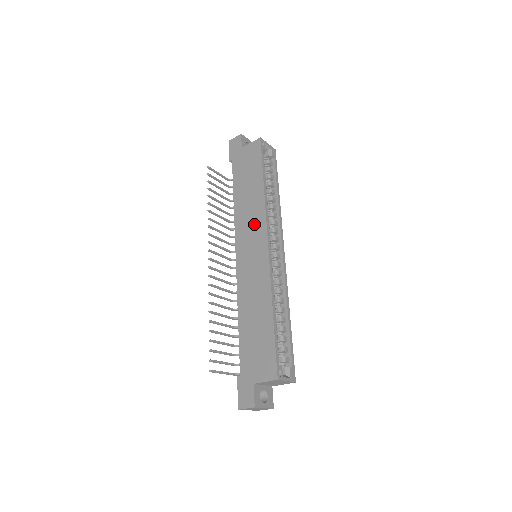
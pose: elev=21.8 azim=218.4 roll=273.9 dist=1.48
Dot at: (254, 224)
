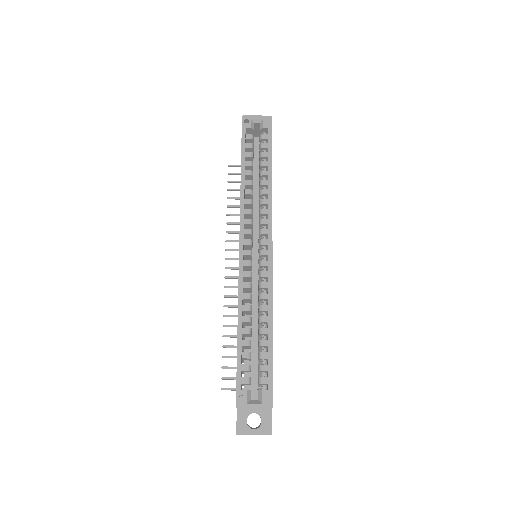
Dot at: occluded
